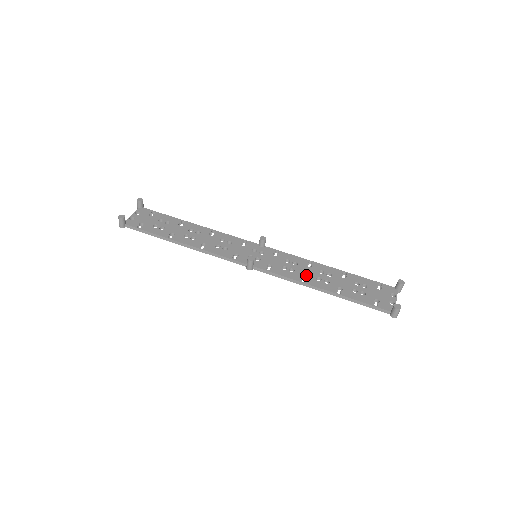
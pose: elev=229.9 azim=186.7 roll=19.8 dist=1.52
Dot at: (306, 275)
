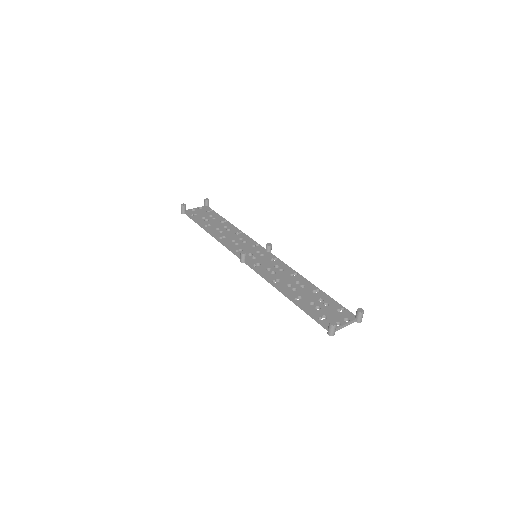
Dot at: (281, 279)
